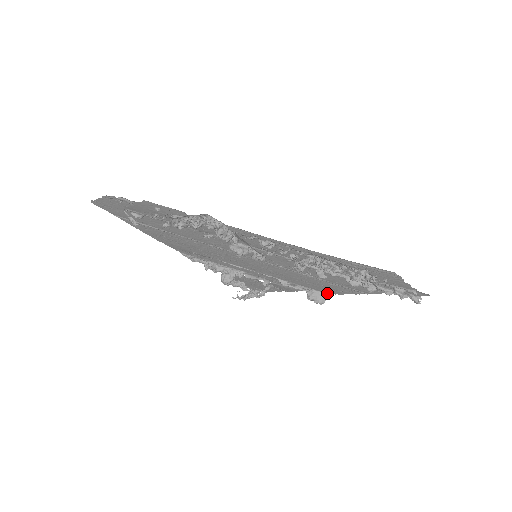
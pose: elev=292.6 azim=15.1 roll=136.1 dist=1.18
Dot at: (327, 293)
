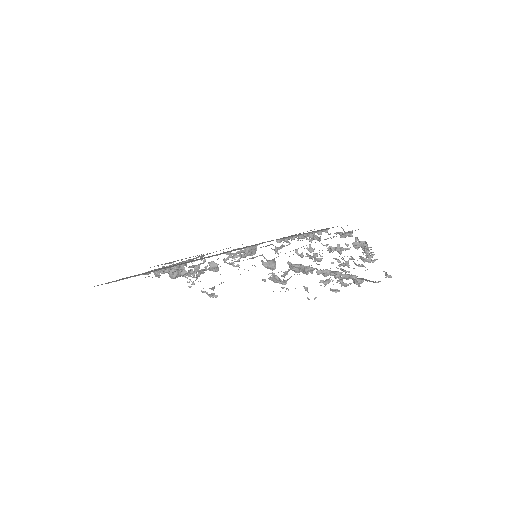
Dot at: (256, 245)
